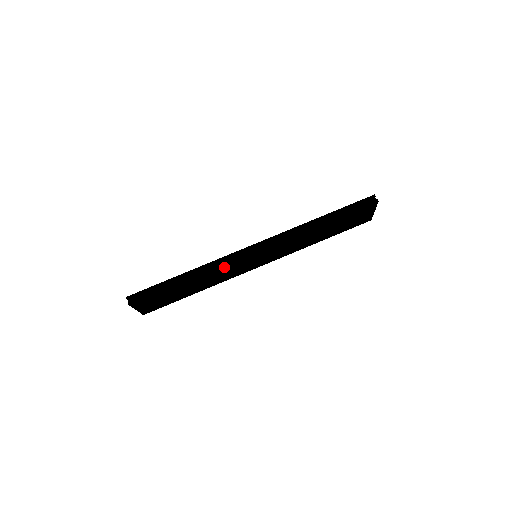
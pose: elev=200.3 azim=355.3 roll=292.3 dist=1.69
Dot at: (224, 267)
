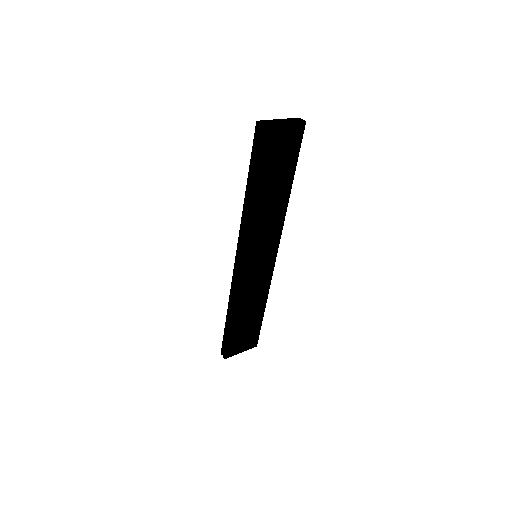
Dot at: (239, 290)
